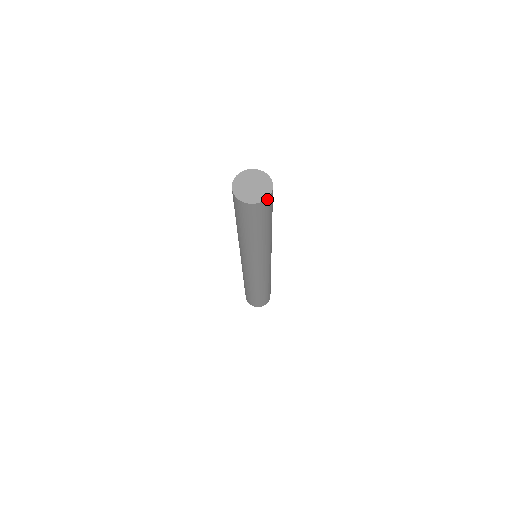
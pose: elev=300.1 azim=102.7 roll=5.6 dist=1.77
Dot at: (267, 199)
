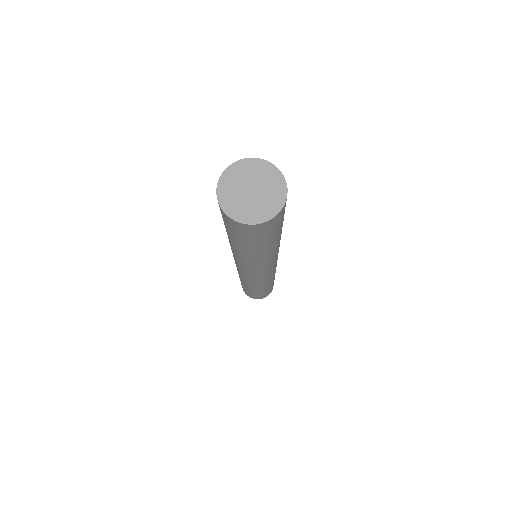
Dot at: (282, 207)
